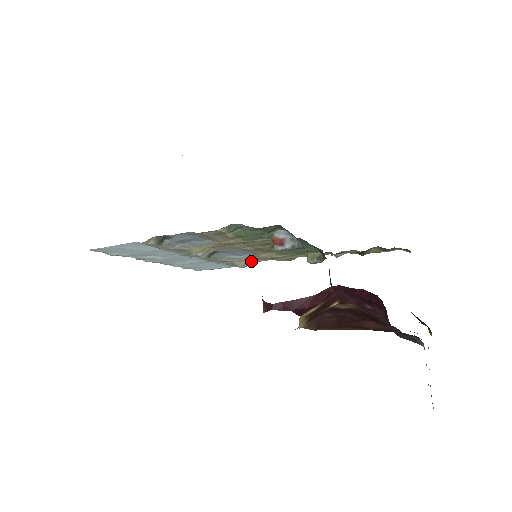
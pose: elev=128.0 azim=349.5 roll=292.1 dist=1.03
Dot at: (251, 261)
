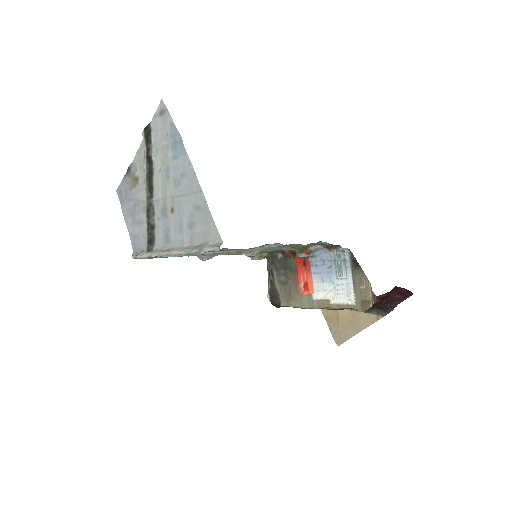
Dot at: occluded
